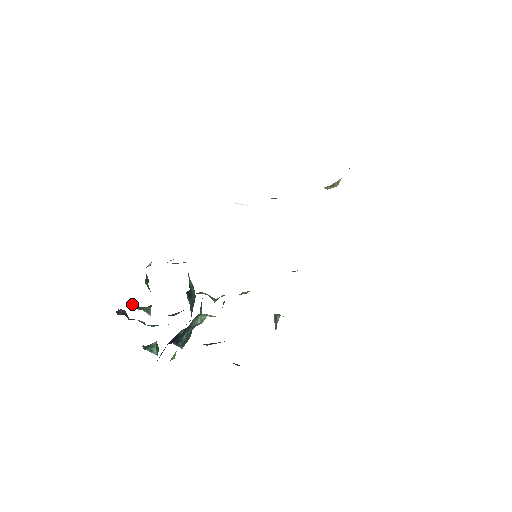
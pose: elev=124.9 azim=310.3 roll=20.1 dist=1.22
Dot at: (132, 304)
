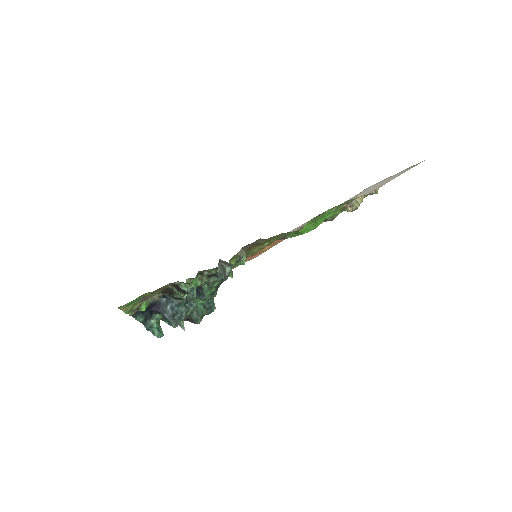
Dot at: occluded
